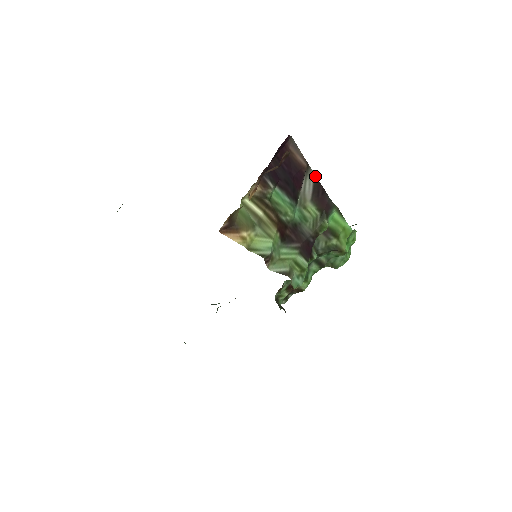
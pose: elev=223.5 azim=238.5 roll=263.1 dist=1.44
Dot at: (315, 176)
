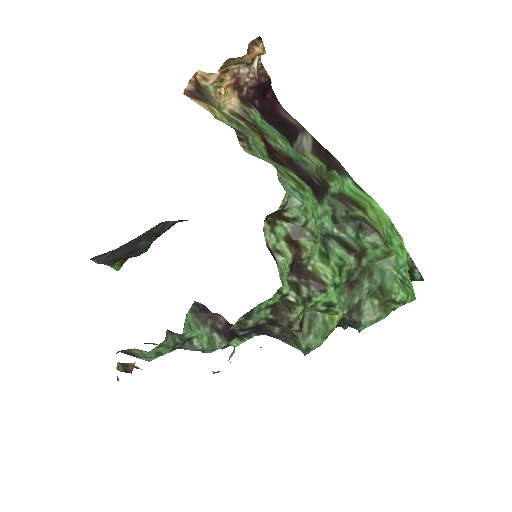
Dot at: (314, 138)
